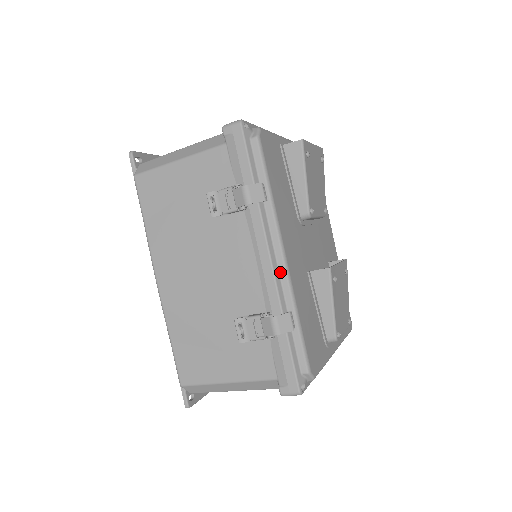
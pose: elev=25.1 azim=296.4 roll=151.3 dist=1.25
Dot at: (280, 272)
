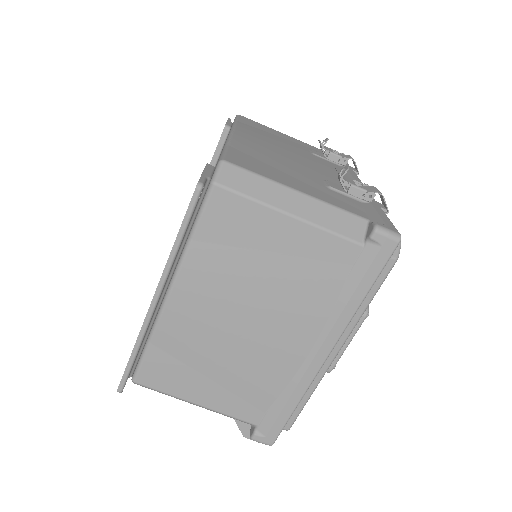
Dot at: occluded
